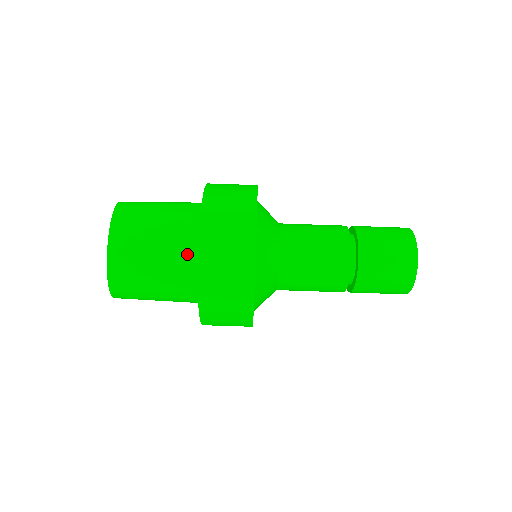
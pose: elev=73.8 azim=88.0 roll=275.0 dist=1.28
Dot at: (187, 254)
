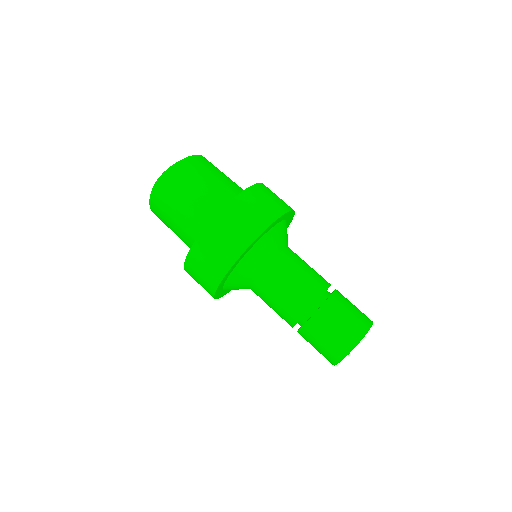
Dot at: (230, 196)
